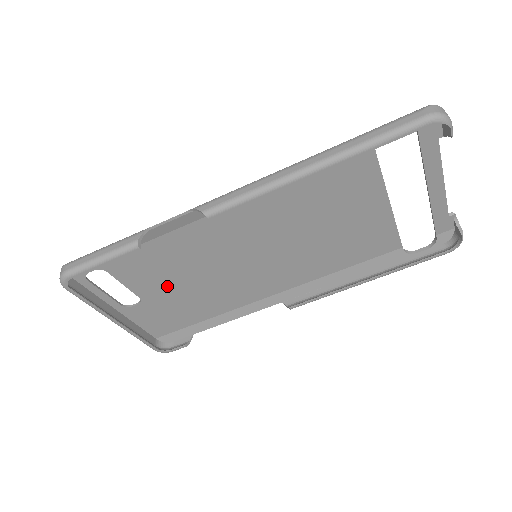
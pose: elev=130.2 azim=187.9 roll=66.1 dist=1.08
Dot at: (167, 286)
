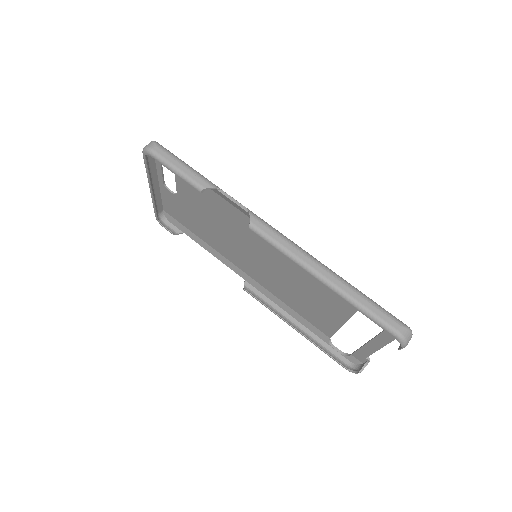
Dot at: (197, 208)
